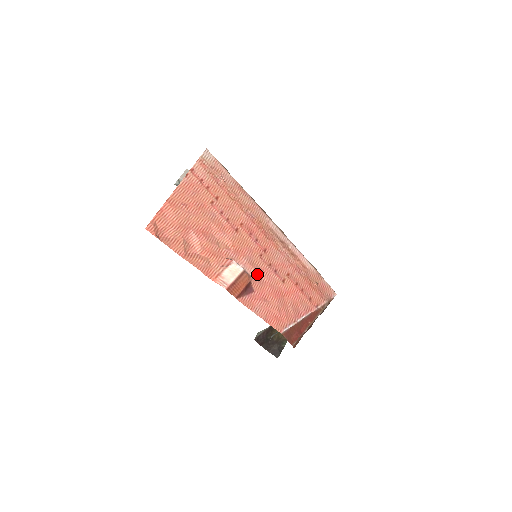
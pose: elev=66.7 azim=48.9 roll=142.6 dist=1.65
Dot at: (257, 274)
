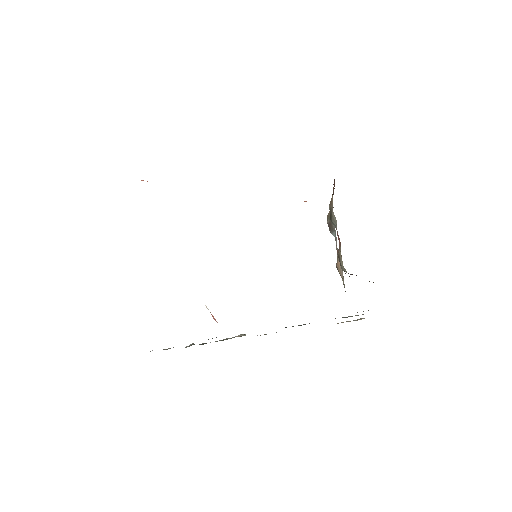
Dot at: occluded
